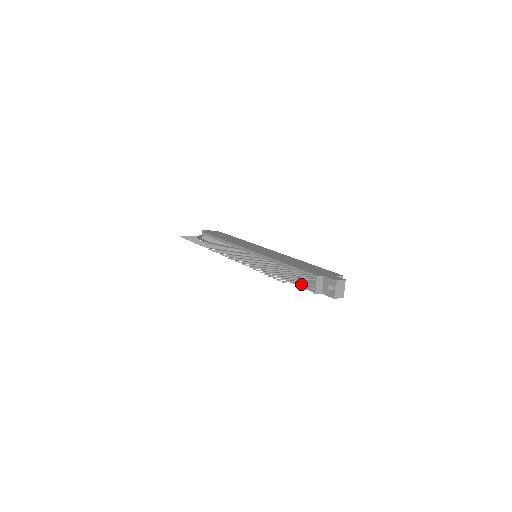
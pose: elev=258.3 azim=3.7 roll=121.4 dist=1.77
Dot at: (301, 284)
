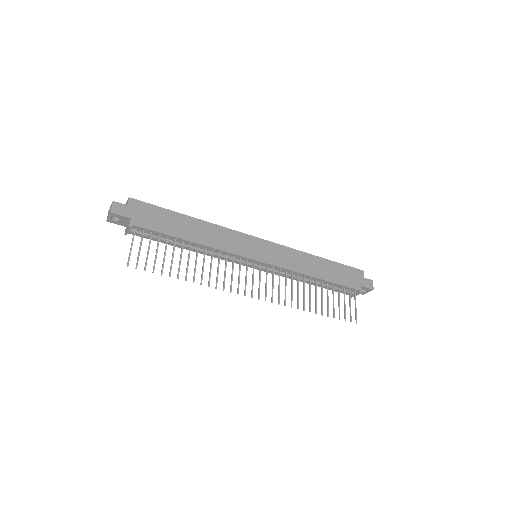
Dot at: (335, 290)
